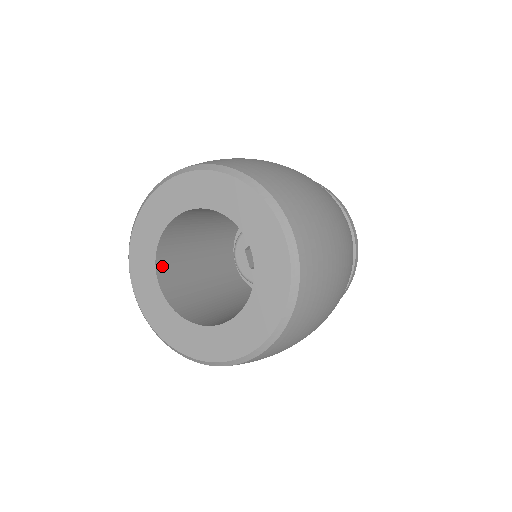
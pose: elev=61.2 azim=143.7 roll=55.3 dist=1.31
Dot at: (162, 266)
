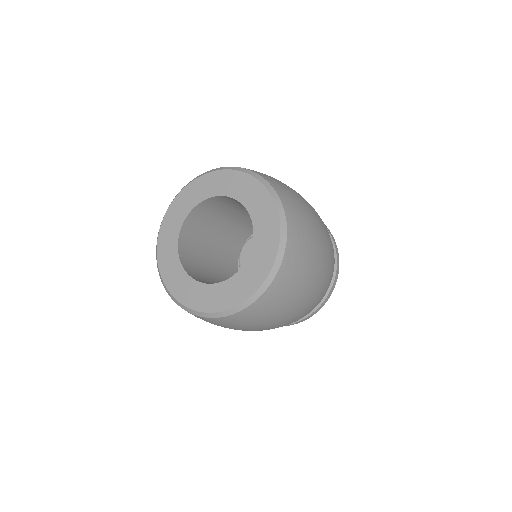
Dot at: (190, 220)
